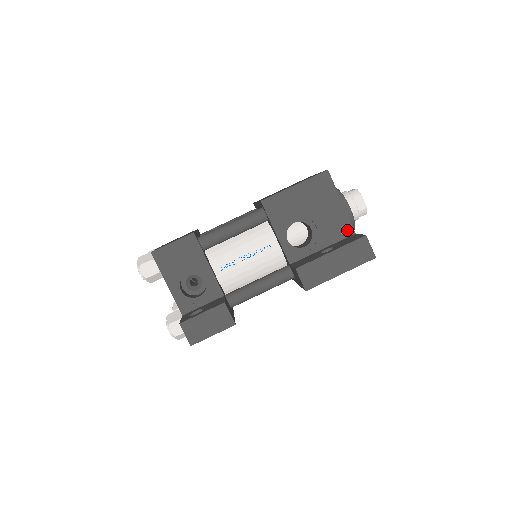
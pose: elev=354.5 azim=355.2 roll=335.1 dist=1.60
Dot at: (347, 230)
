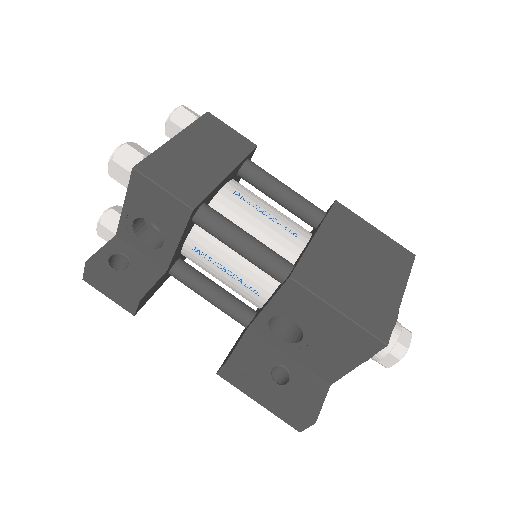
Dot at: (328, 377)
